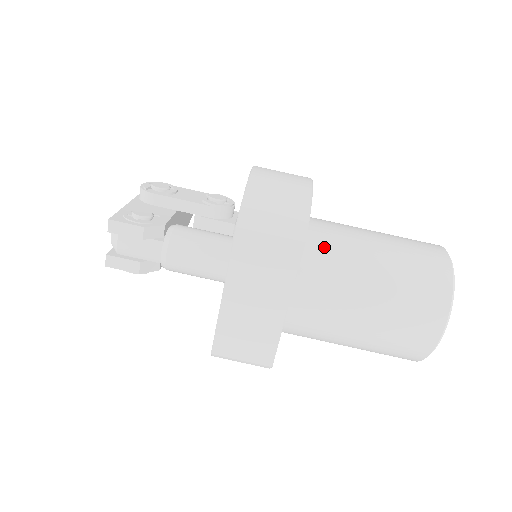
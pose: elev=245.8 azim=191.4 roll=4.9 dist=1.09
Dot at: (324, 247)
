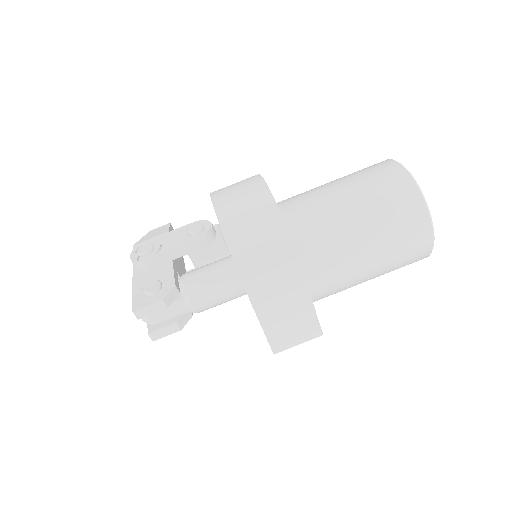
Dot at: (307, 230)
